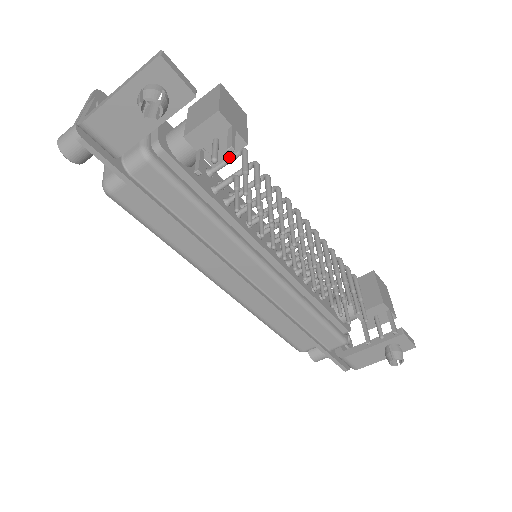
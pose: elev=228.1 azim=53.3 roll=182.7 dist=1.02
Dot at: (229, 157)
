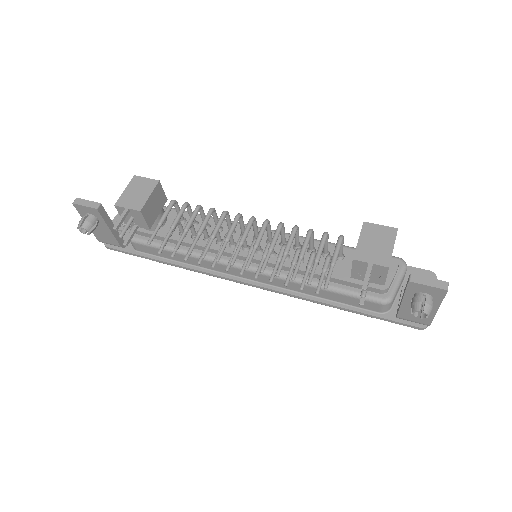
Dot at: (175, 208)
